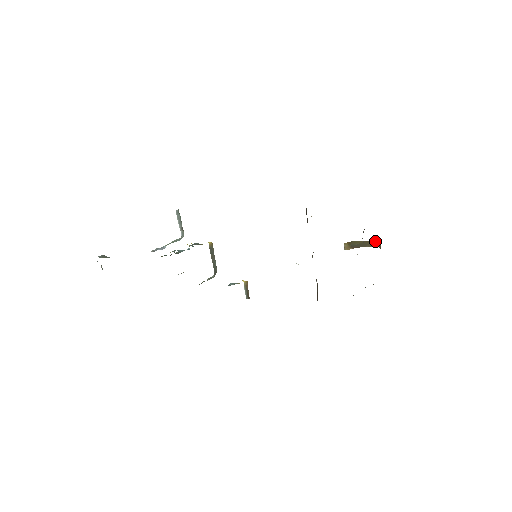
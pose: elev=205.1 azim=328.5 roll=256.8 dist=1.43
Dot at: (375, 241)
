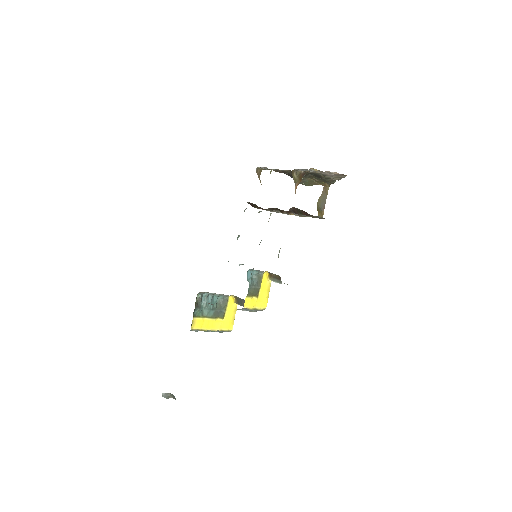
Dot at: (323, 188)
